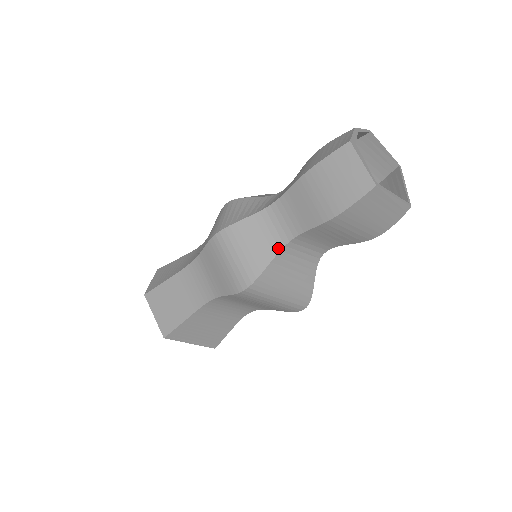
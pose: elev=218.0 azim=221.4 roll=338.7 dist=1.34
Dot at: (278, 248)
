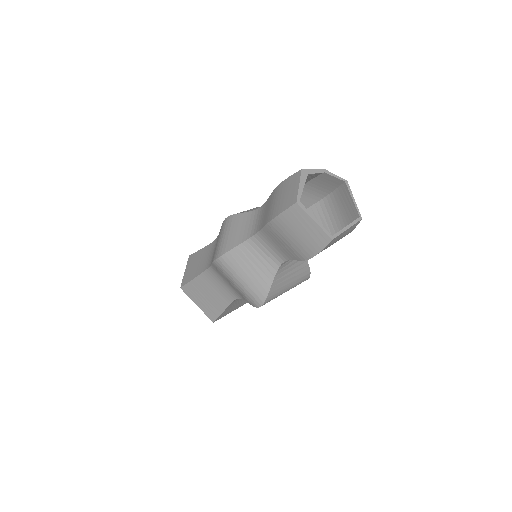
Dot at: (246, 238)
